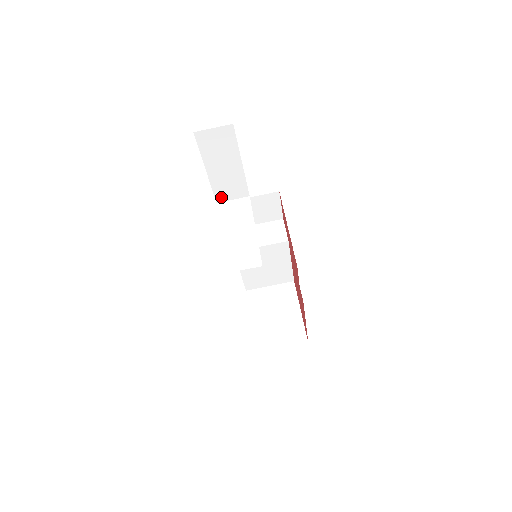
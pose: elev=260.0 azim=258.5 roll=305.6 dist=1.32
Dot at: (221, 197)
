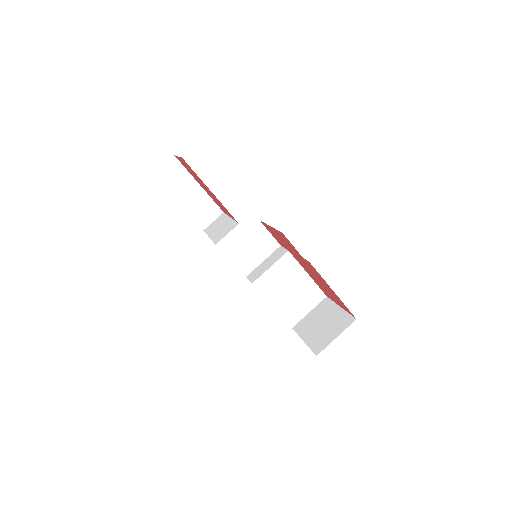
Dot at: (203, 223)
